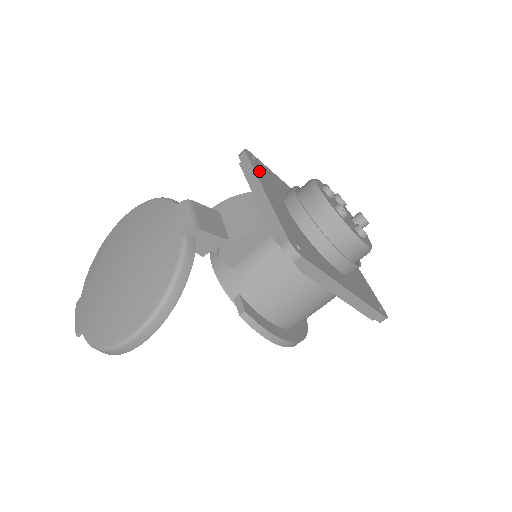
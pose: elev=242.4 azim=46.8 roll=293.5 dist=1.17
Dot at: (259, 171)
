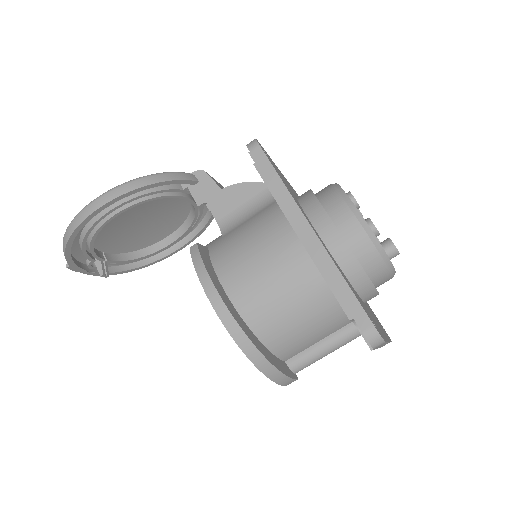
Dot at: occluded
